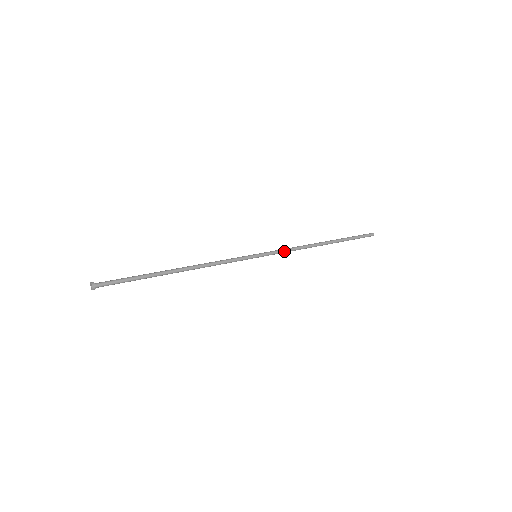
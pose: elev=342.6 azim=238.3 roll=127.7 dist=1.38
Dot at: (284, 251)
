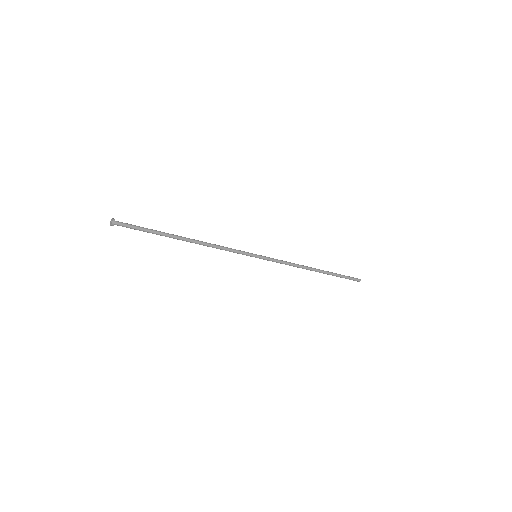
Dot at: (280, 260)
